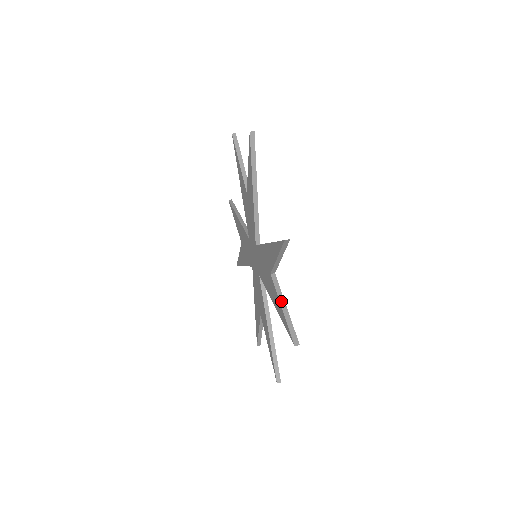
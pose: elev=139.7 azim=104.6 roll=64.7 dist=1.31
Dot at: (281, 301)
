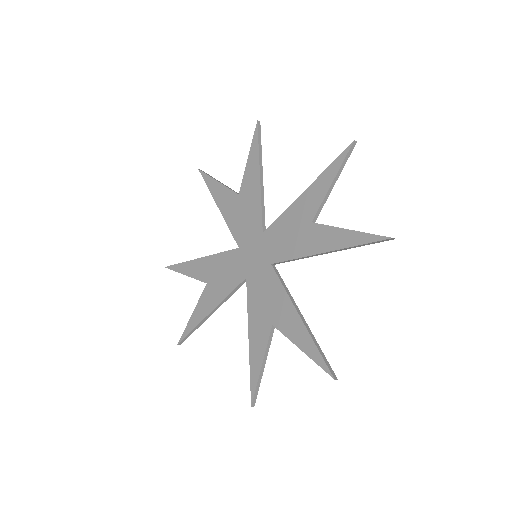
Dot at: (343, 228)
